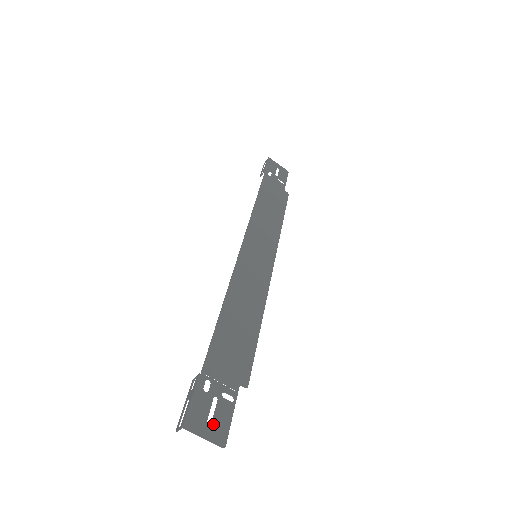
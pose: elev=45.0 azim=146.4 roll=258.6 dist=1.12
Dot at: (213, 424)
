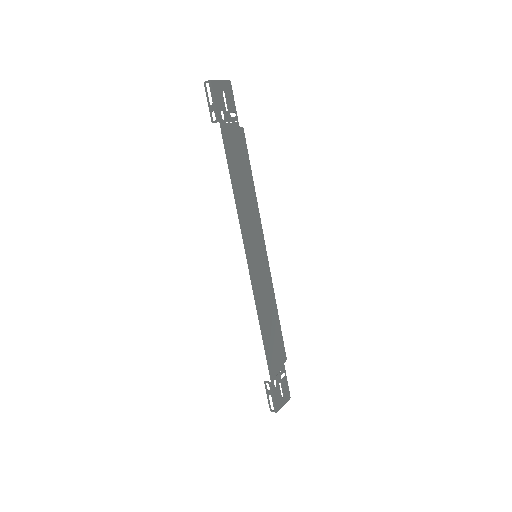
Dot at: (284, 395)
